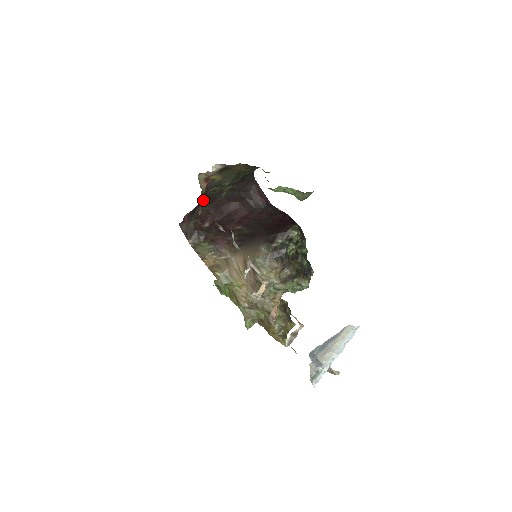
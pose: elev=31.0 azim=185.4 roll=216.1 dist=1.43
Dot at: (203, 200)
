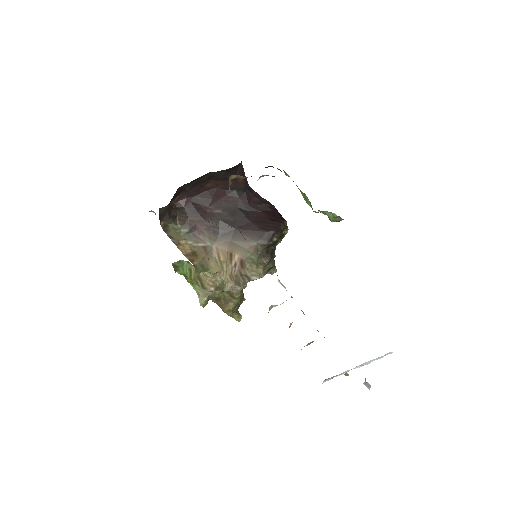
Dot at: occluded
